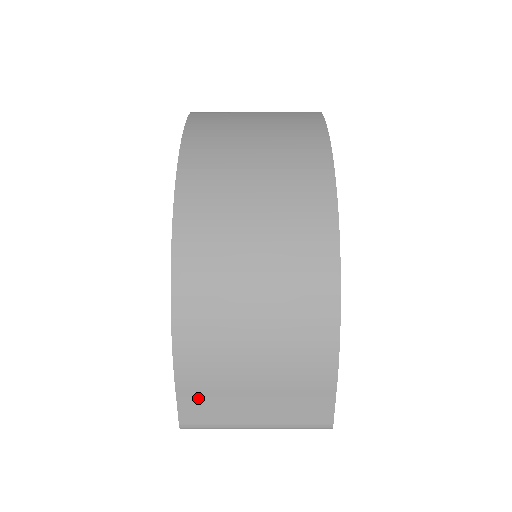
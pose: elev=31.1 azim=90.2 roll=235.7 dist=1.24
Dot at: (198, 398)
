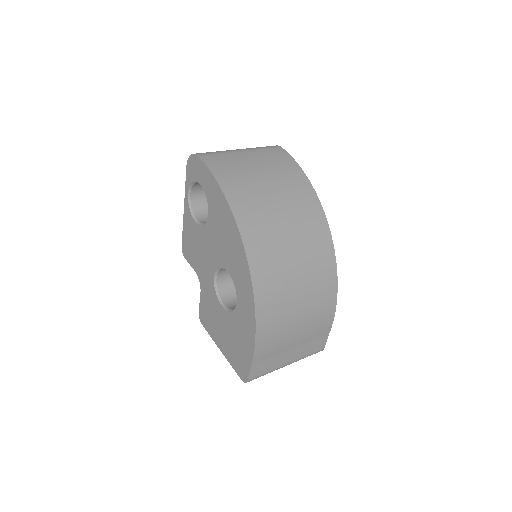
Dot at: (263, 360)
